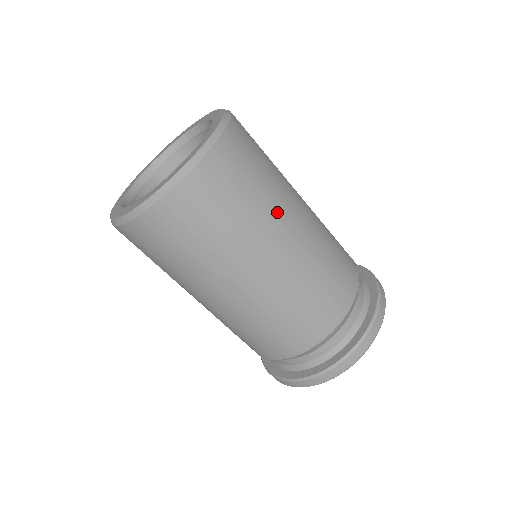
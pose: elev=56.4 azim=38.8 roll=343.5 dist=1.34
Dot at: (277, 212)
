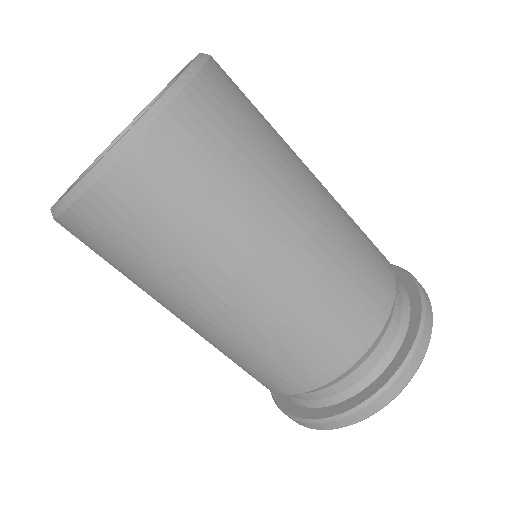
Dot at: occluded
